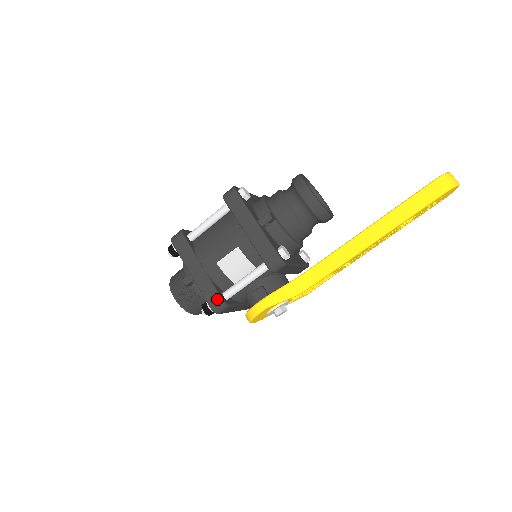
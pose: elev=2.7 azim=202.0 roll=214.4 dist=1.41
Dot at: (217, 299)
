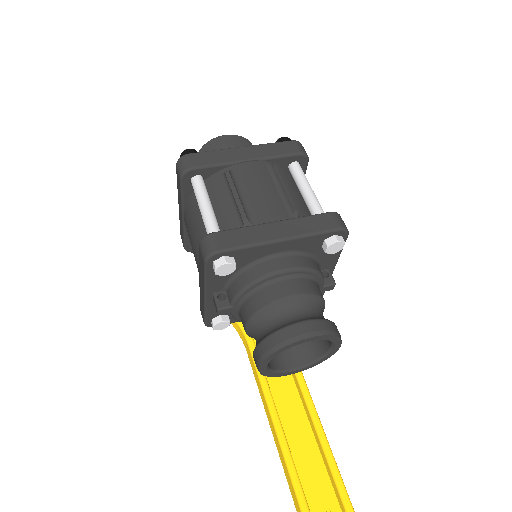
Dot at: (183, 243)
